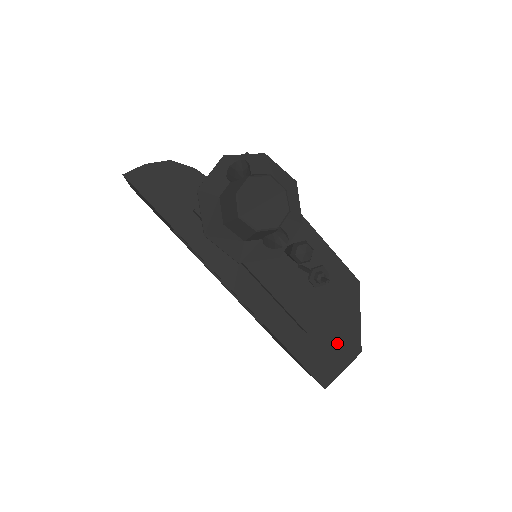
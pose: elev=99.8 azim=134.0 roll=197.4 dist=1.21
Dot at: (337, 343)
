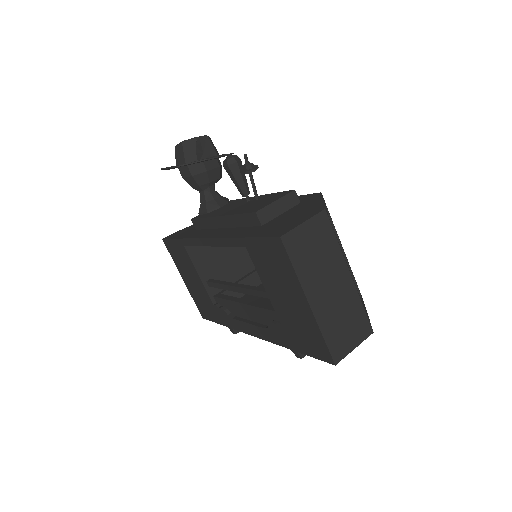
Dot at: (297, 217)
